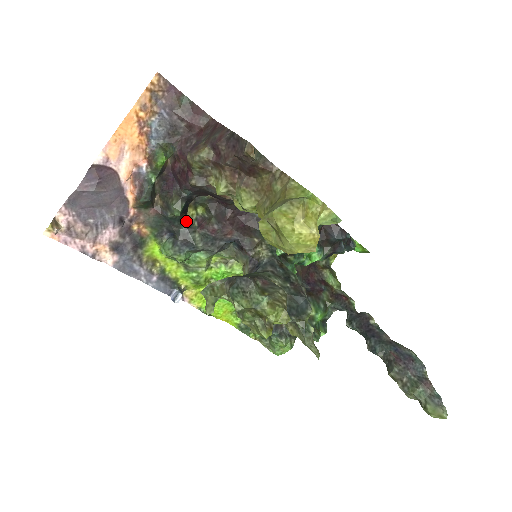
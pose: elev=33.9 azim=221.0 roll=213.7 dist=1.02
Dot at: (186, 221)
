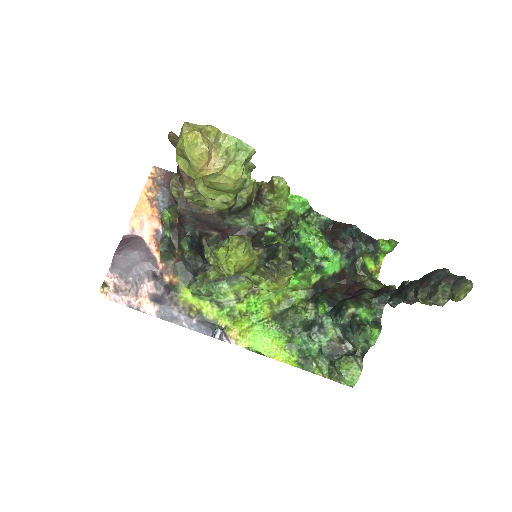
Dot at: (202, 259)
